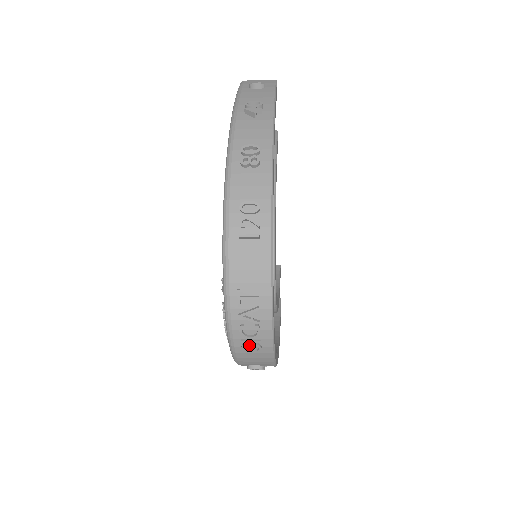
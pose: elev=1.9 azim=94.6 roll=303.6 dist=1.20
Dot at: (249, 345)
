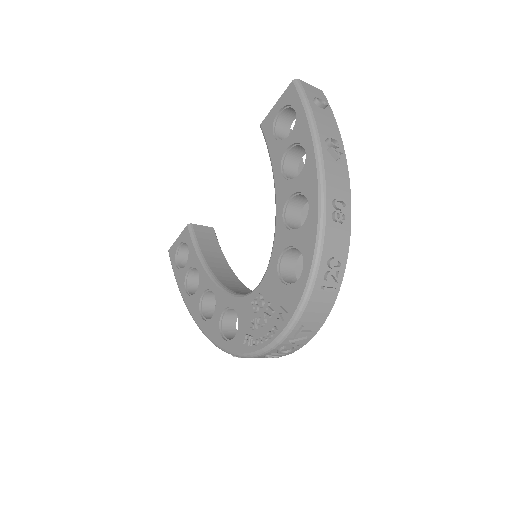
Dot at: occluded
